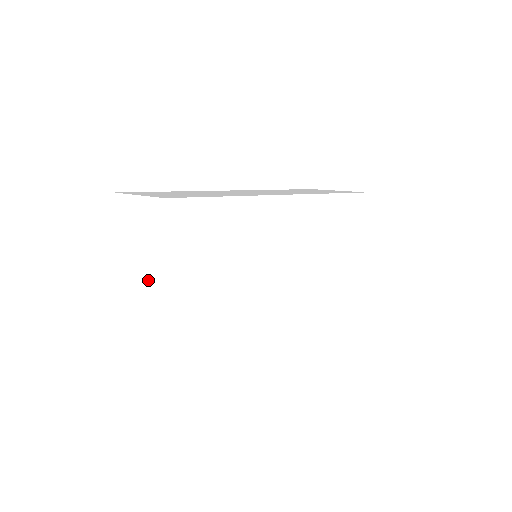
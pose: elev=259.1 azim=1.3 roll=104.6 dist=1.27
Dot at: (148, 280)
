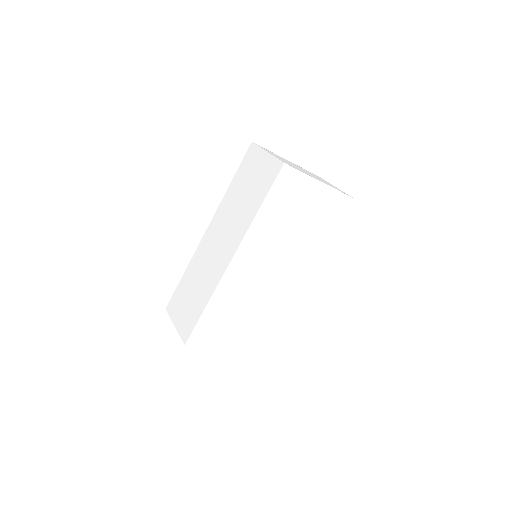
Dot at: occluded
